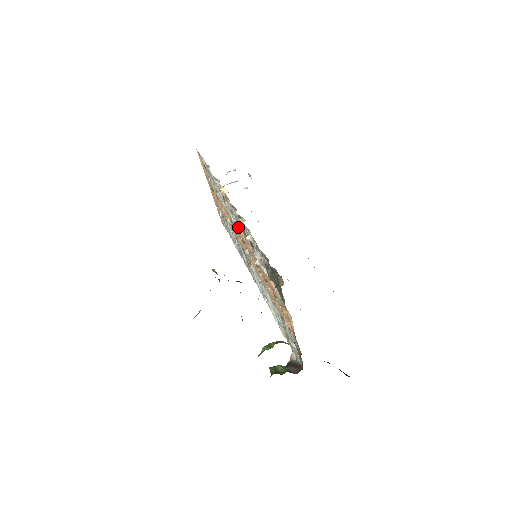
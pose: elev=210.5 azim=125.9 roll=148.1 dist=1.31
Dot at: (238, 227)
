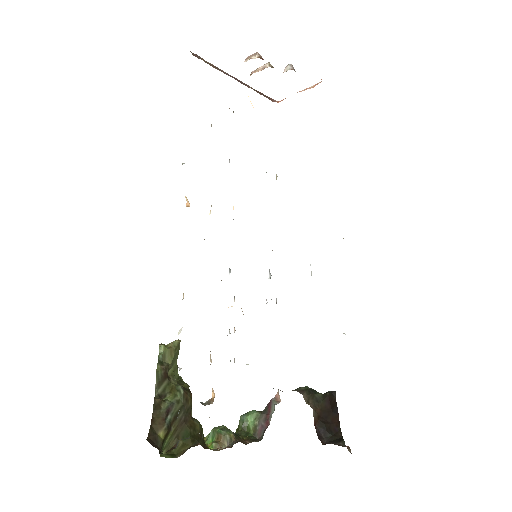
Dot at: occluded
